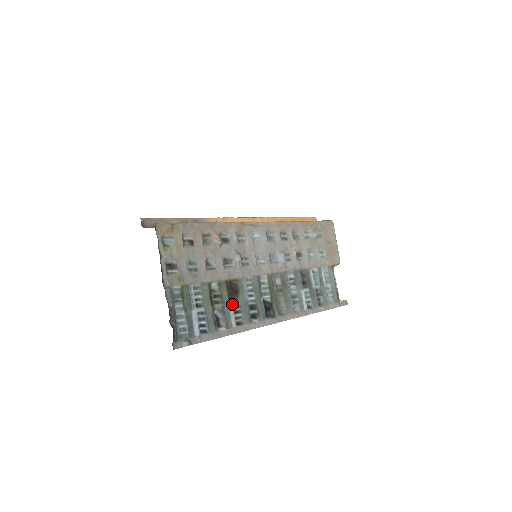
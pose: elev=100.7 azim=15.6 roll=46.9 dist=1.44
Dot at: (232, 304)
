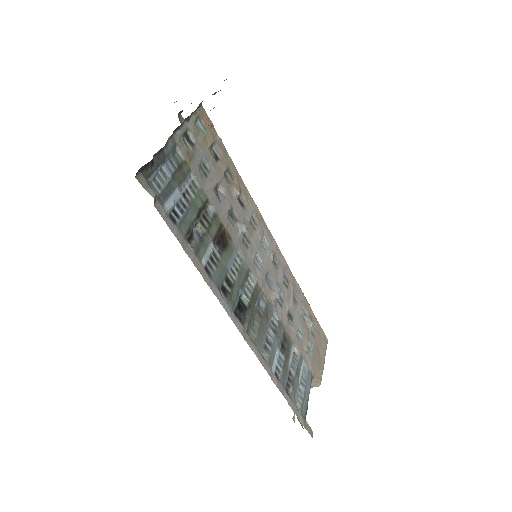
Dot at: (214, 248)
